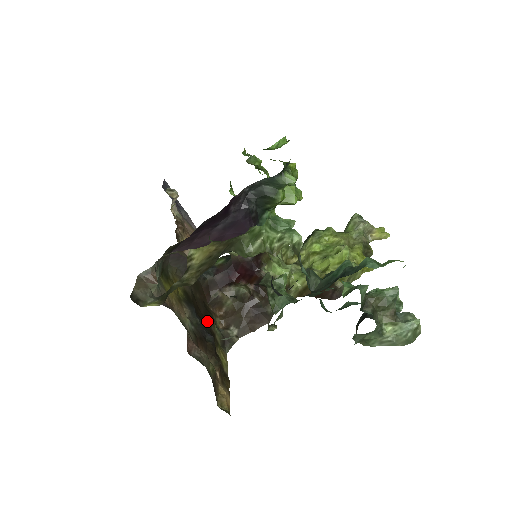
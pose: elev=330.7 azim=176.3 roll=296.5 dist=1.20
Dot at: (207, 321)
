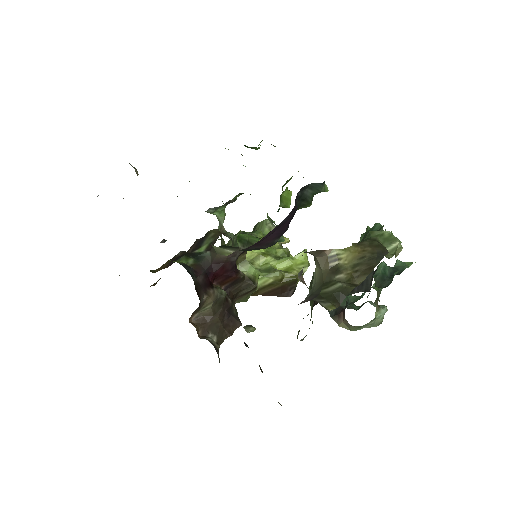
Dot at: occluded
